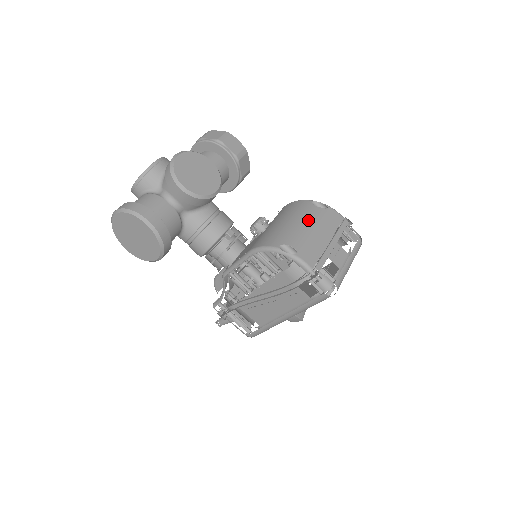
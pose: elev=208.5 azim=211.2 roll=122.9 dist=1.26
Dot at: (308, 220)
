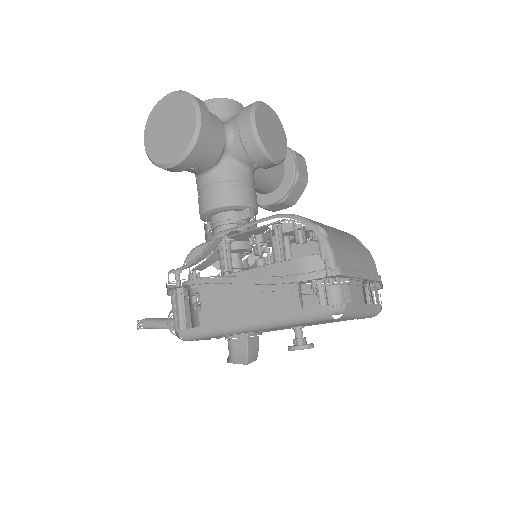
Dot at: (350, 239)
